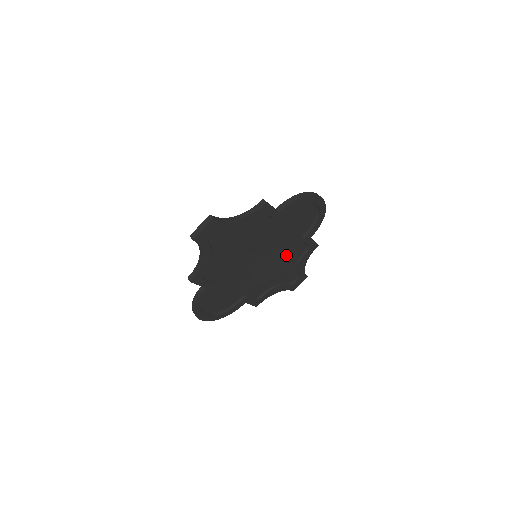
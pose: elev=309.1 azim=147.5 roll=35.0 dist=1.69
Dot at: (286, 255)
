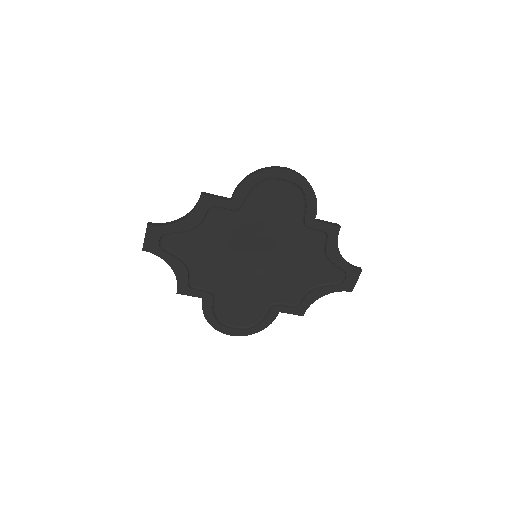
Dot at: (297, 248)
